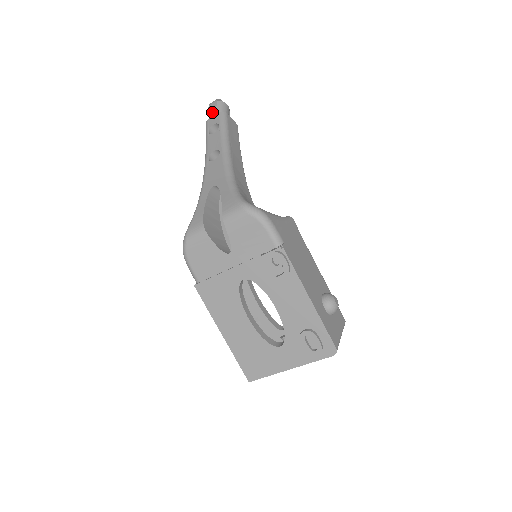
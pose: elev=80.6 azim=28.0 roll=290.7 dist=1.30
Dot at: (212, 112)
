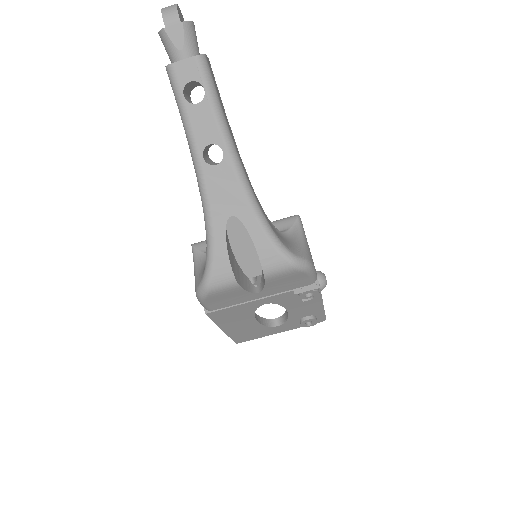
Dot at: (178, 48)
